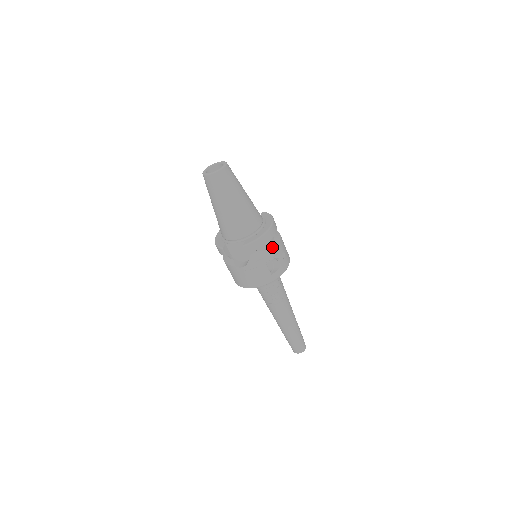
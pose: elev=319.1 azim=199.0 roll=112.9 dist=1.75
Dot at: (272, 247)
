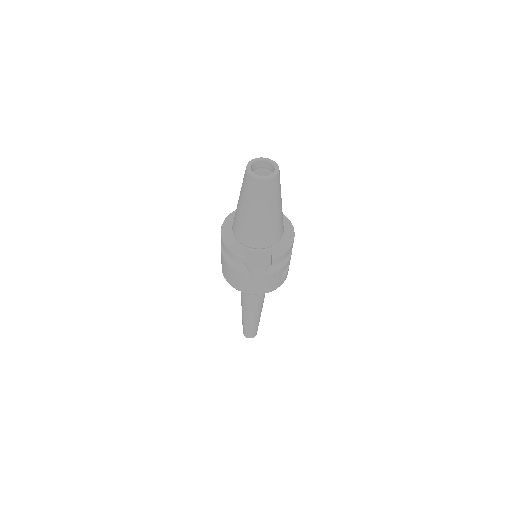
Dot at: occluded
